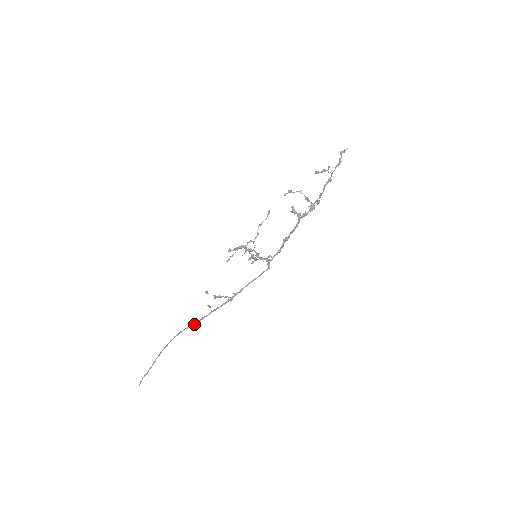
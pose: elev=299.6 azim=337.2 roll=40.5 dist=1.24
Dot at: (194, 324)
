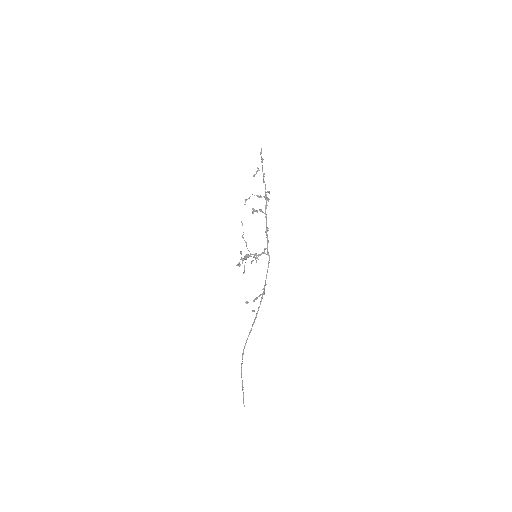
Dot at: occluded
